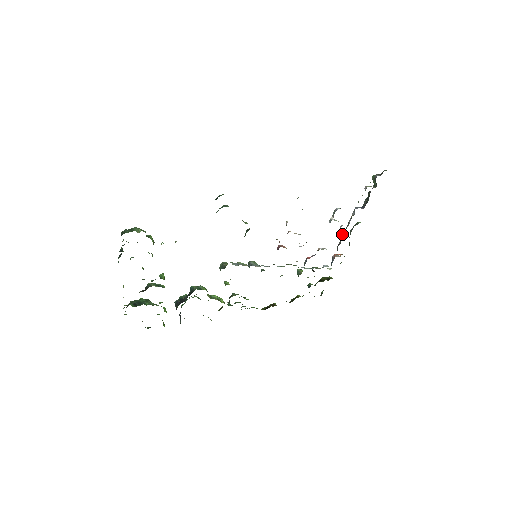
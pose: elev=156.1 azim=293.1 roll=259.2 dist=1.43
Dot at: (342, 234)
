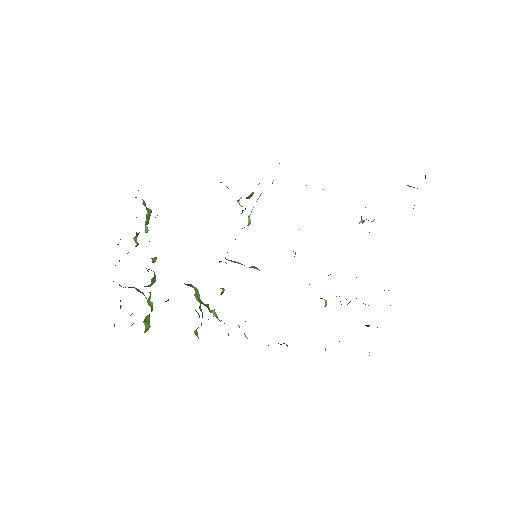
Dot at: occluded
